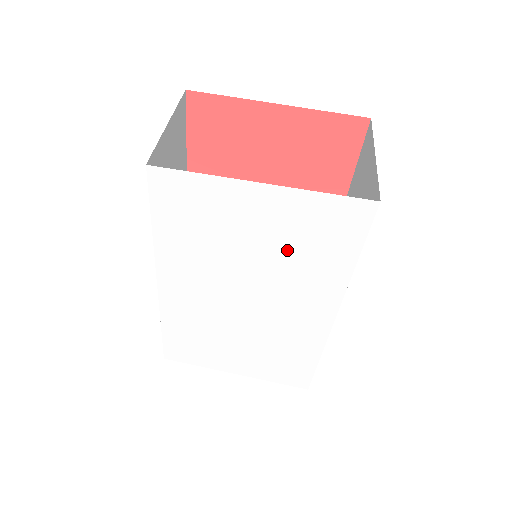
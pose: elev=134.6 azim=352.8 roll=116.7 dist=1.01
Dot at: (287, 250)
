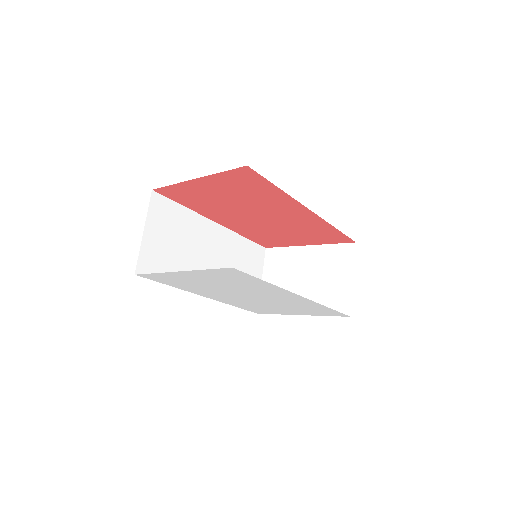
Dot at: (230, 283)
